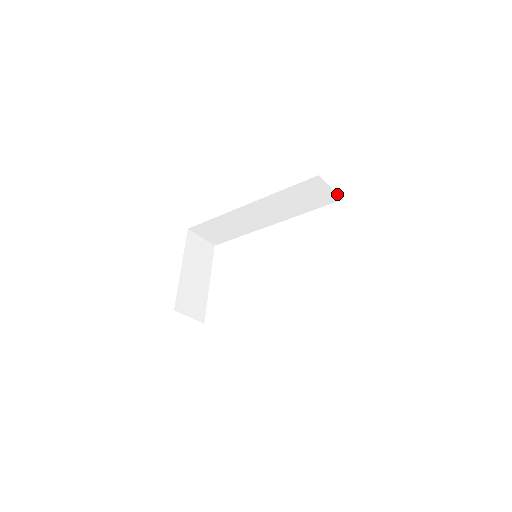
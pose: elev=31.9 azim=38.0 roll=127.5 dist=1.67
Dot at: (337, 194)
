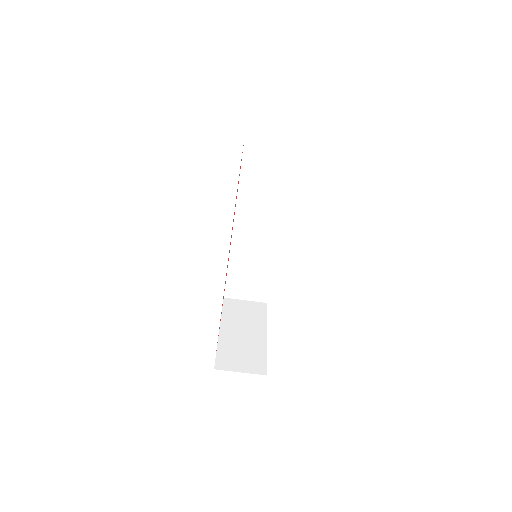
Dot at: (286, 140)
